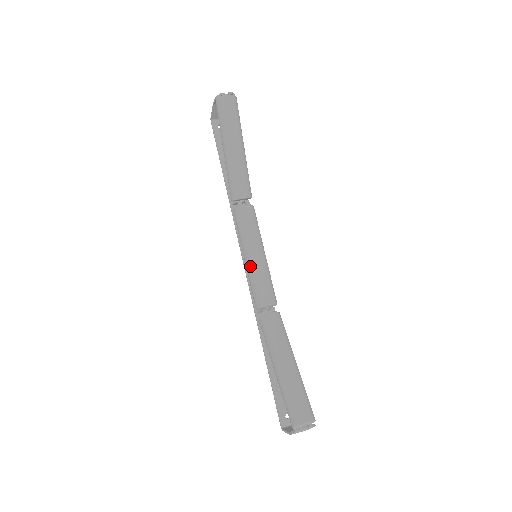
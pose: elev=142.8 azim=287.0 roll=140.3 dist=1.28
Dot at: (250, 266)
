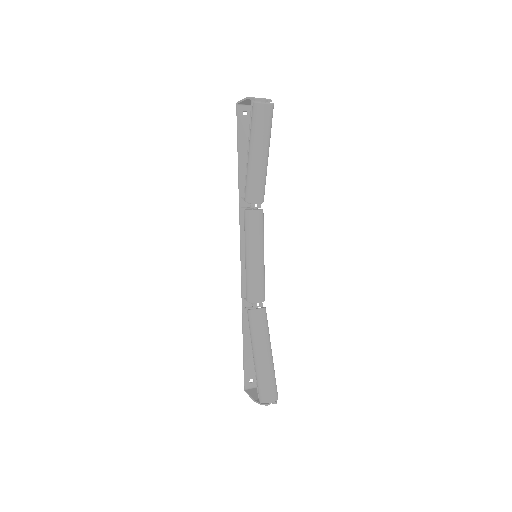
Dot at: (250, 266)
